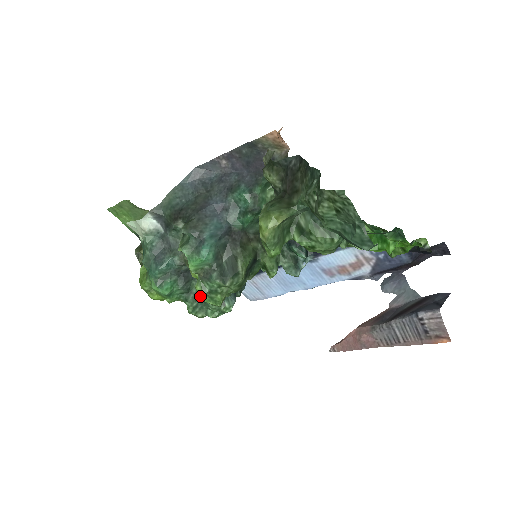
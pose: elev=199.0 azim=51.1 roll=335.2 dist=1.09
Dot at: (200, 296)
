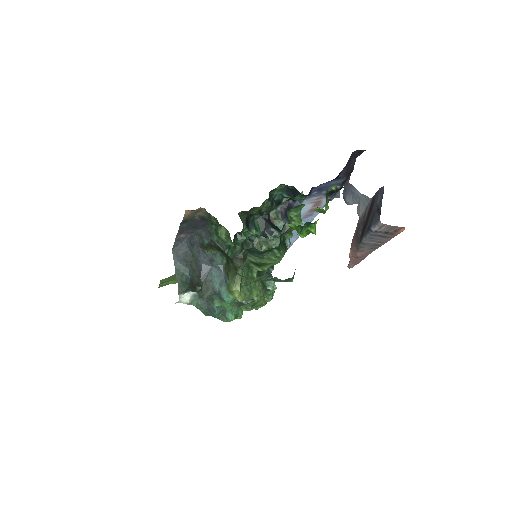
Dot at: occluded
